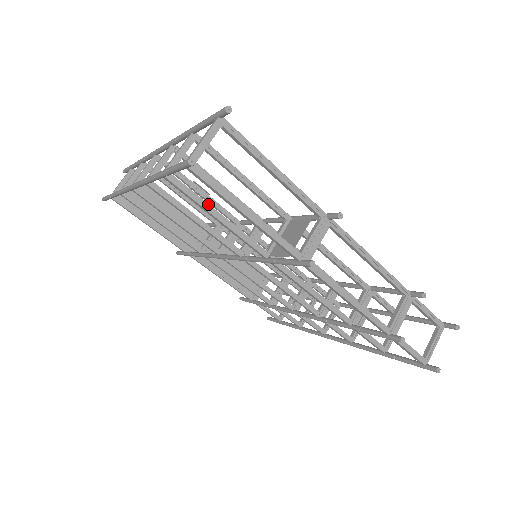
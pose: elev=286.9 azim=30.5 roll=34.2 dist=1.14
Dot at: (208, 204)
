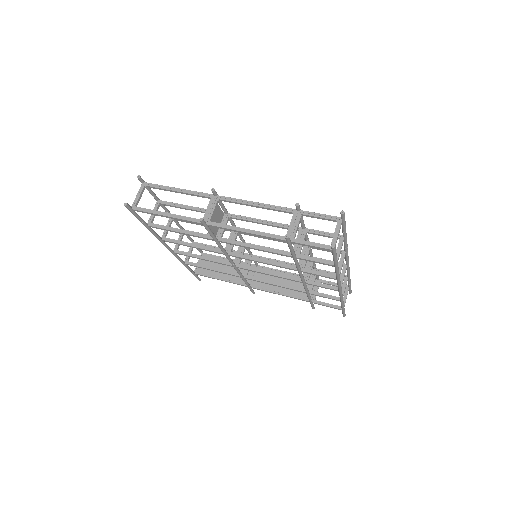
Dot at: (173, 228)
